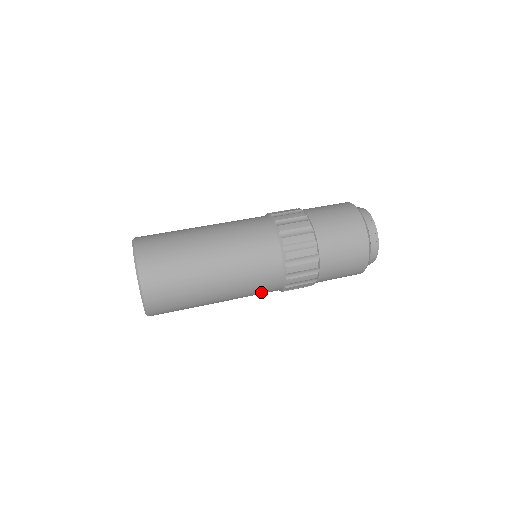
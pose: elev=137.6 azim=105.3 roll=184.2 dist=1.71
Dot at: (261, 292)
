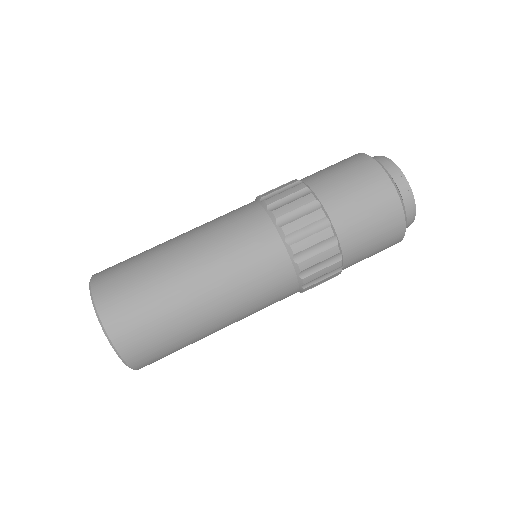
Dot at: occluded
